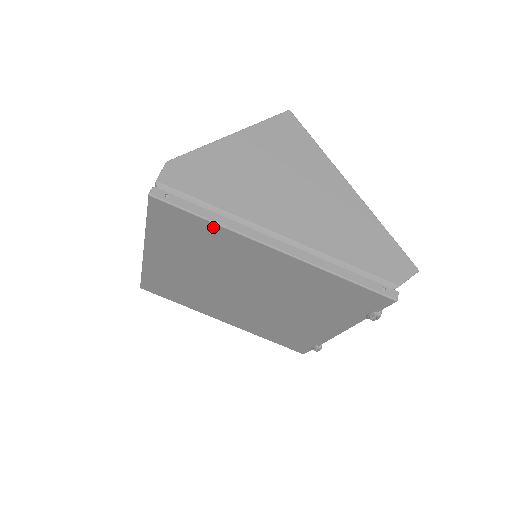
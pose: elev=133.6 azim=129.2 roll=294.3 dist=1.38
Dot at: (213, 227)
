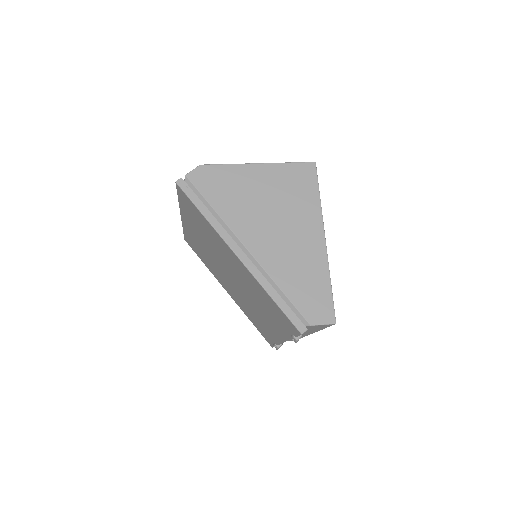
Dot at: (206, 221)
